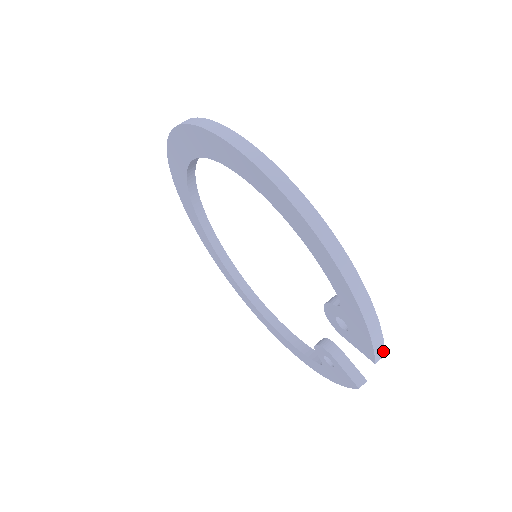
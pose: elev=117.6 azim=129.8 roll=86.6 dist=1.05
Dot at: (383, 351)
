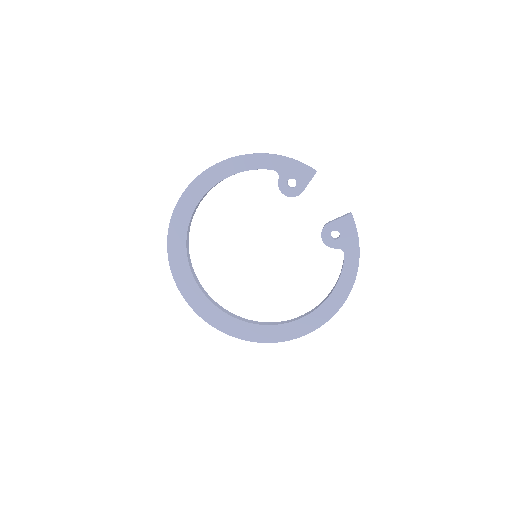
Dot at: occluded
